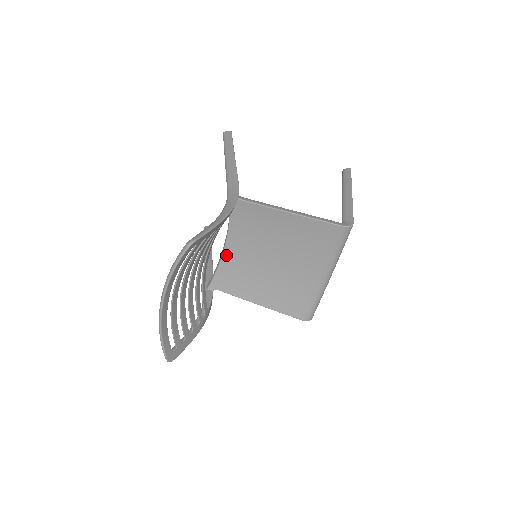
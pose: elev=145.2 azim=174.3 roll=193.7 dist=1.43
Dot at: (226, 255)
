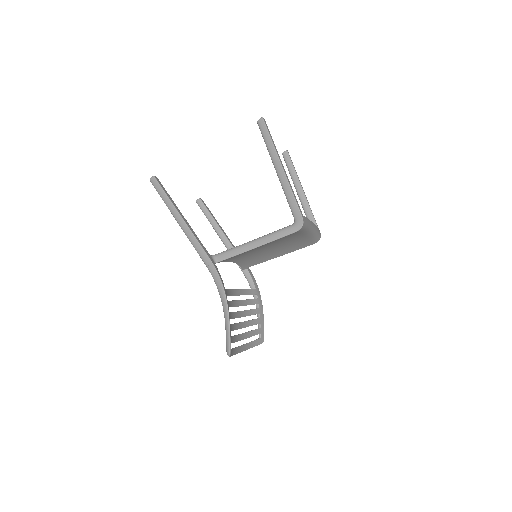
Dot at: (237, 262)
